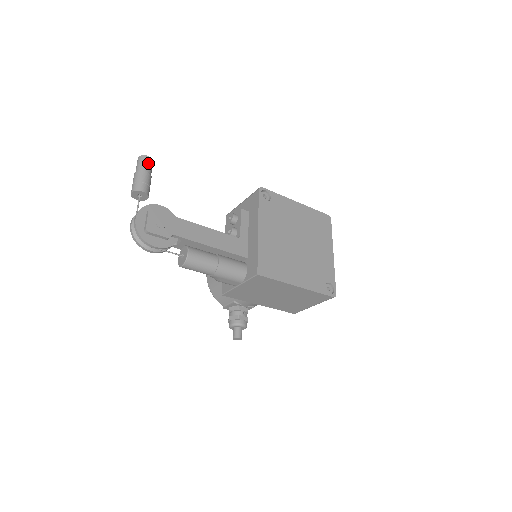
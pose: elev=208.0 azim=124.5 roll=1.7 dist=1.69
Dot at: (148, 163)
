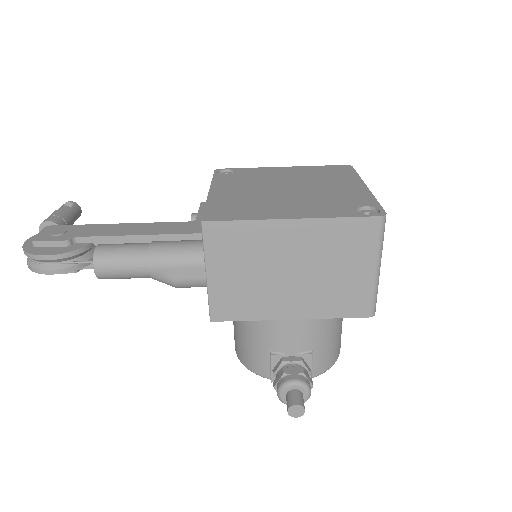
Dot at: occluded
